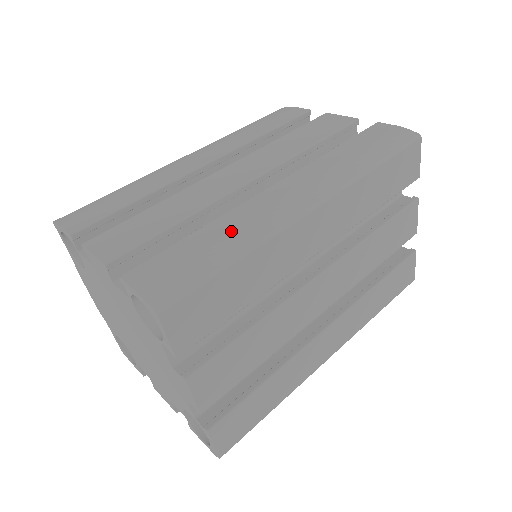
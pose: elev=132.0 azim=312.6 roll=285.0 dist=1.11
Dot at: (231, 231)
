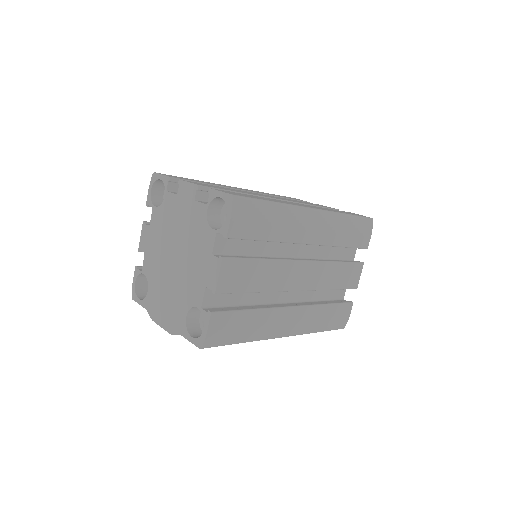
Dot at: occluded
